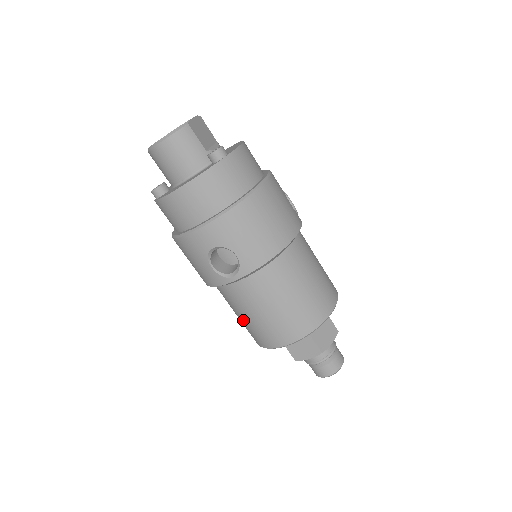
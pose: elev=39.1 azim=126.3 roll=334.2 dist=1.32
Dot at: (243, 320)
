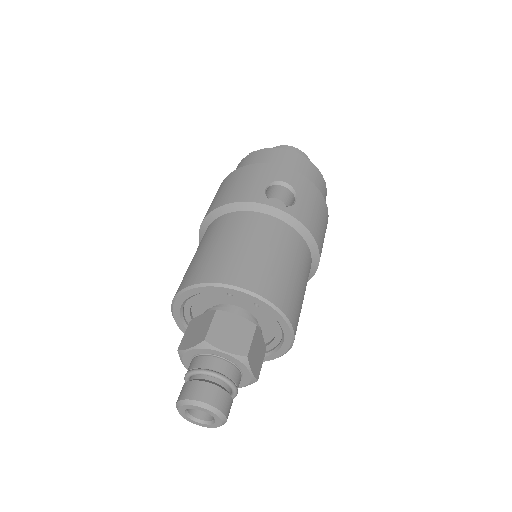
Dot at: (220, 247)
